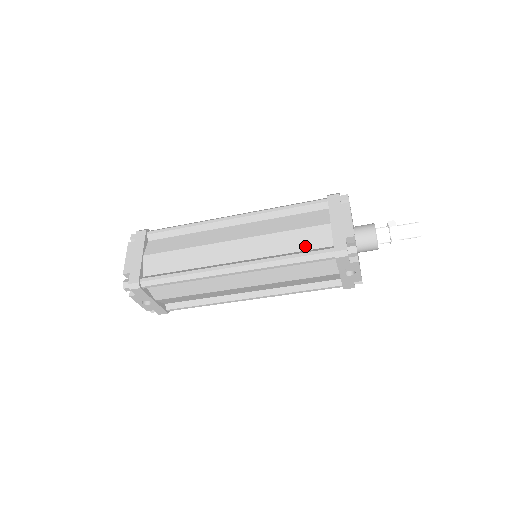
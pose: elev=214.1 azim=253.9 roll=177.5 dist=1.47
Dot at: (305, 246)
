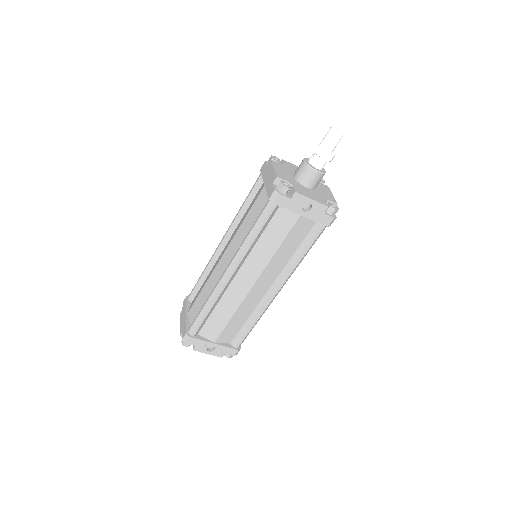
Dot at: (258, 215)
